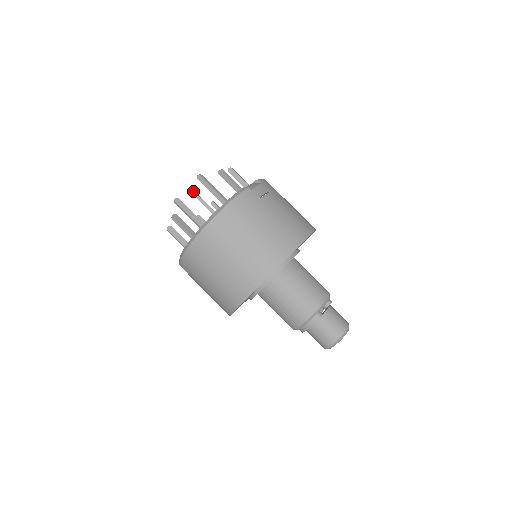
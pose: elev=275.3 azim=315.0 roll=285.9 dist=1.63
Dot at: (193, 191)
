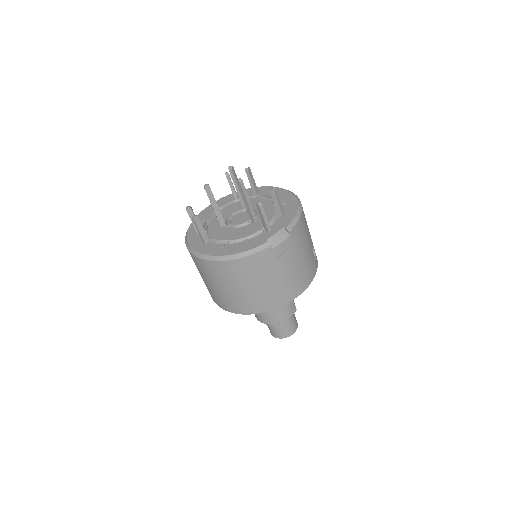
Dot at: (231, 167)
